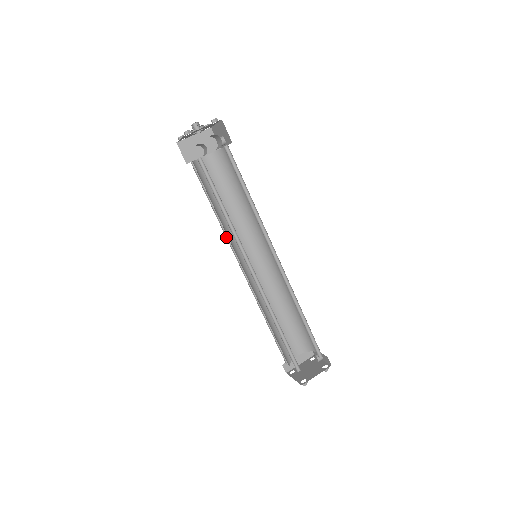
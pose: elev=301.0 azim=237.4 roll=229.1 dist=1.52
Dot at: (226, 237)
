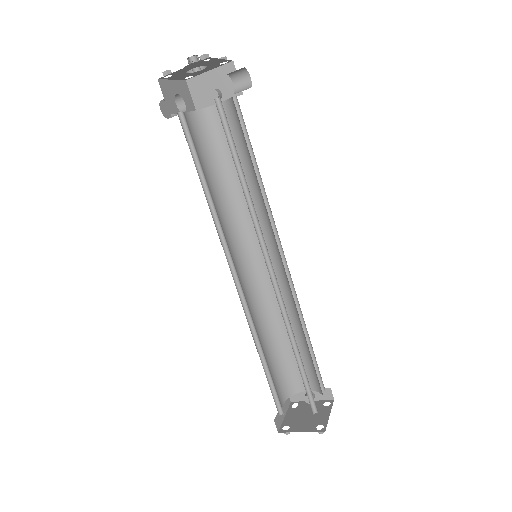
Dot at: occluded
